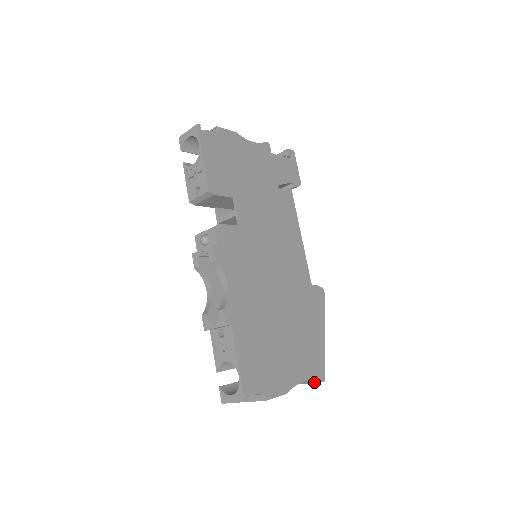
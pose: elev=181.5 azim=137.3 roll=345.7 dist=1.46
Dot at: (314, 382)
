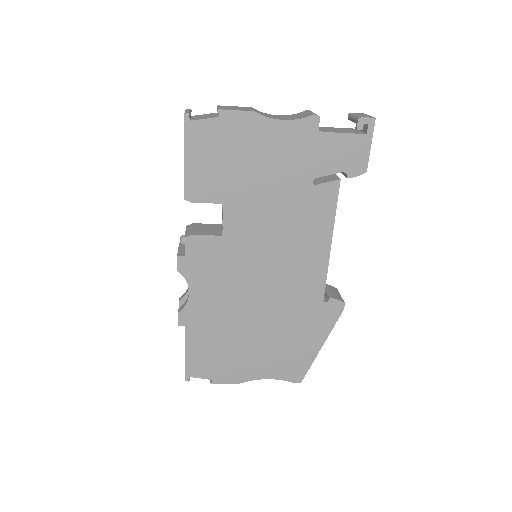
Dot at: occluded
